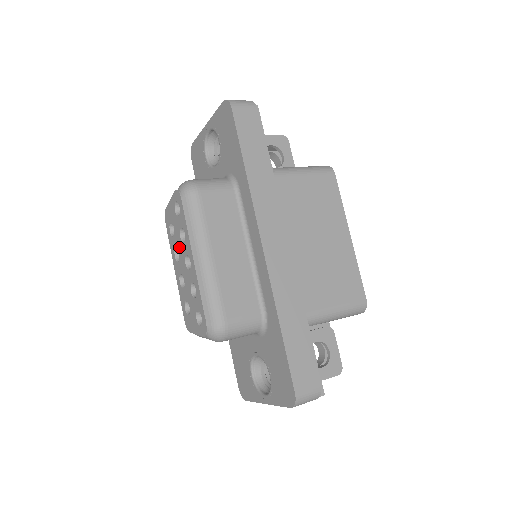
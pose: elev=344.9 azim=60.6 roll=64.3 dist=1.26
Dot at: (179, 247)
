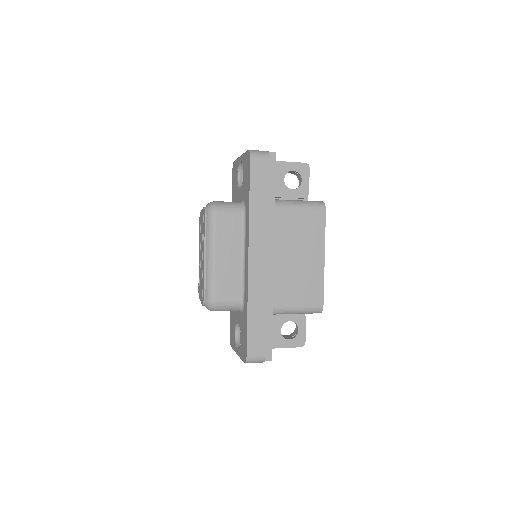
Dot at: (201, 243)
